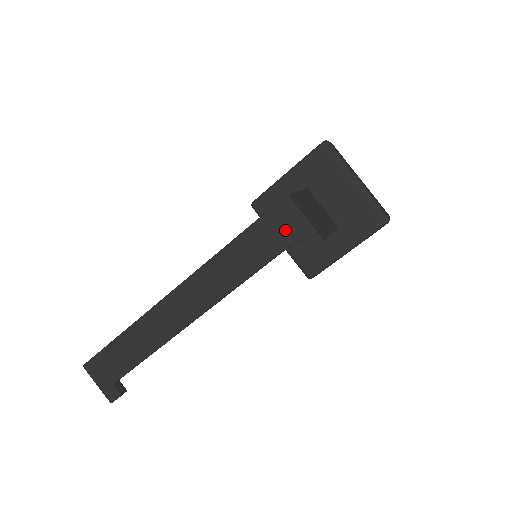
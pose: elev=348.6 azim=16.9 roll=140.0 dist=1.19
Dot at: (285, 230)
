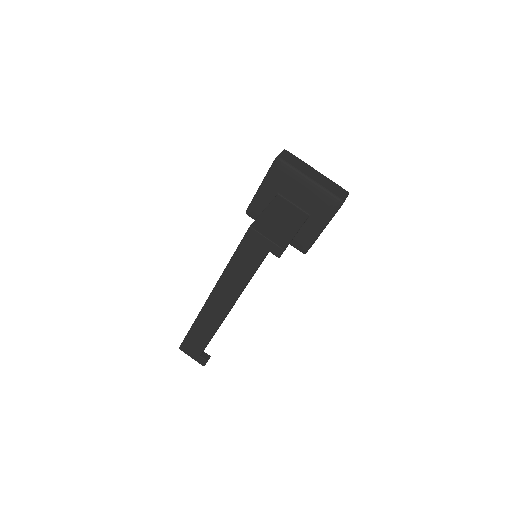
Dot at: (258, 248)
